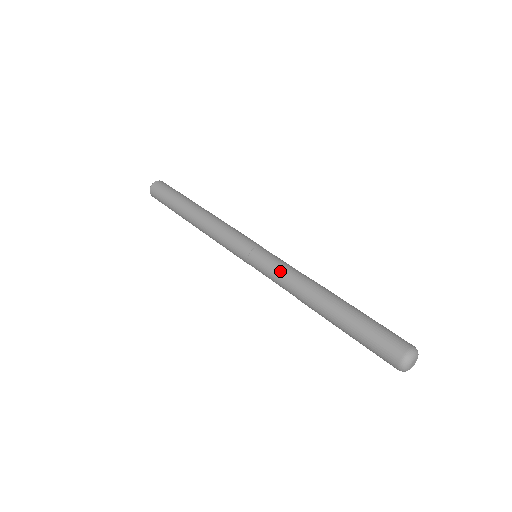
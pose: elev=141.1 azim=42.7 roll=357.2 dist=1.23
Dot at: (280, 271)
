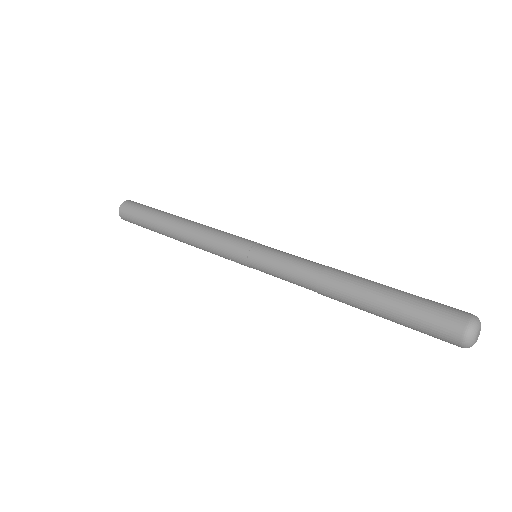
Dot at: (296, 257)
